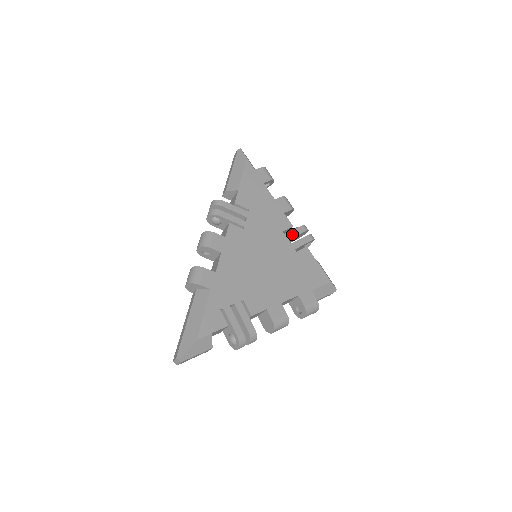
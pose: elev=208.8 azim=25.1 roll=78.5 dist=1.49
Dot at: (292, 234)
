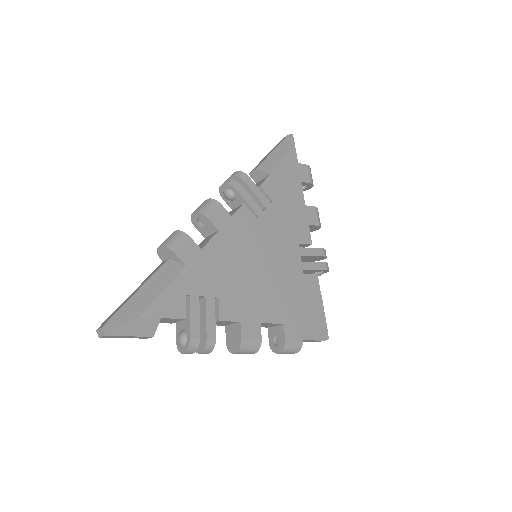
Dot at: (307, 252)
